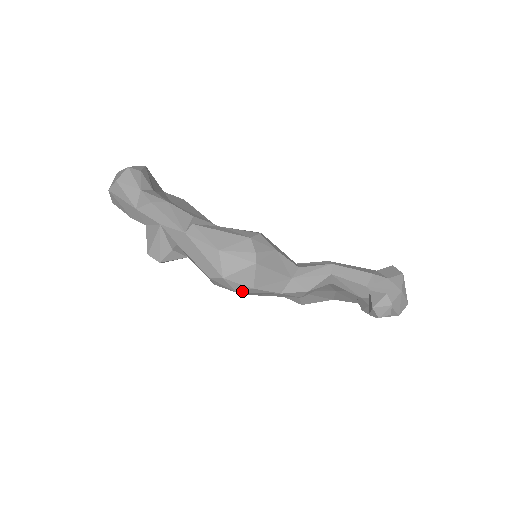
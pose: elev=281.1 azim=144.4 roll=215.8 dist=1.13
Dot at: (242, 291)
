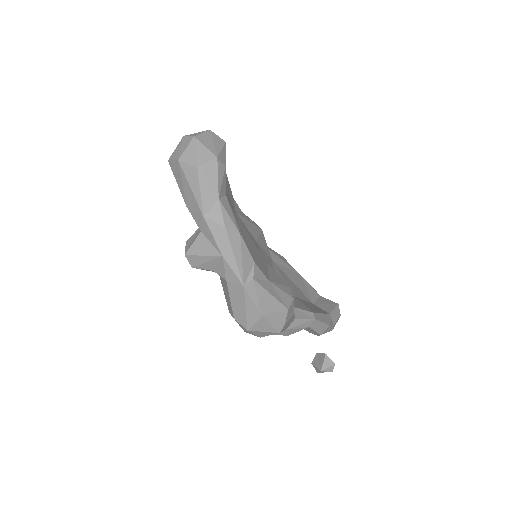
Dot at: (250, 333)
